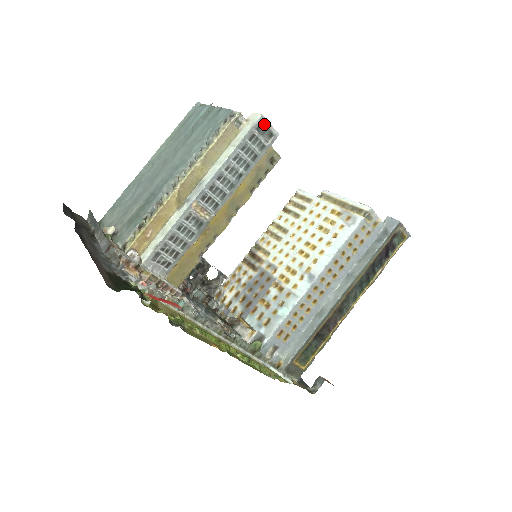
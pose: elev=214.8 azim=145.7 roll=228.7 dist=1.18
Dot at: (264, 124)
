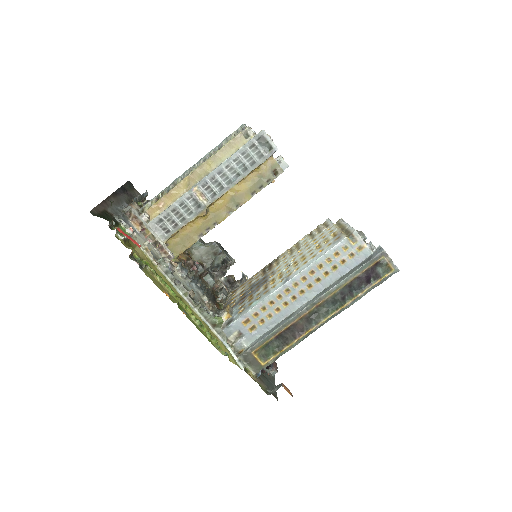
Dot at: (265, 137)
